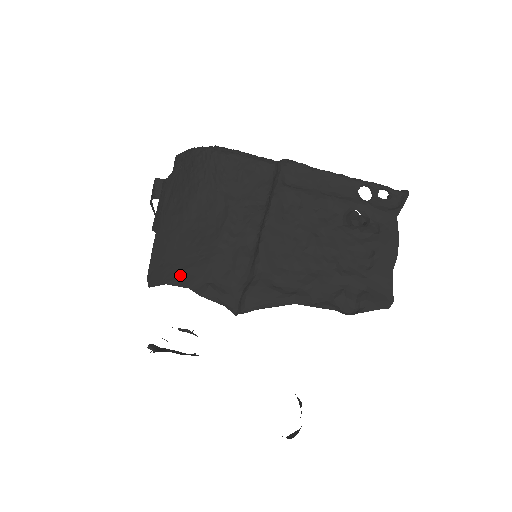
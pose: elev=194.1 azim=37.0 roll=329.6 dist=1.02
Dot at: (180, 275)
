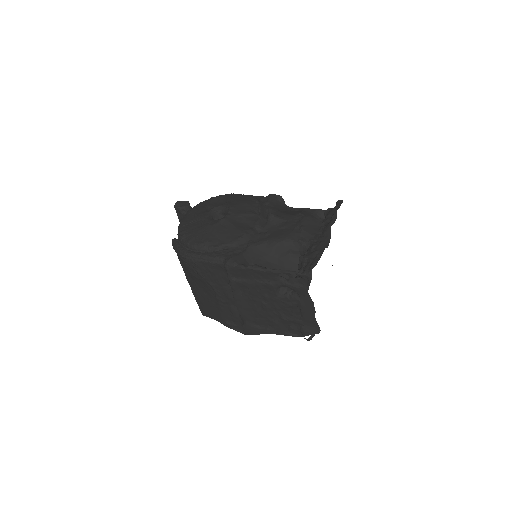
Dot at: (212, 315)
